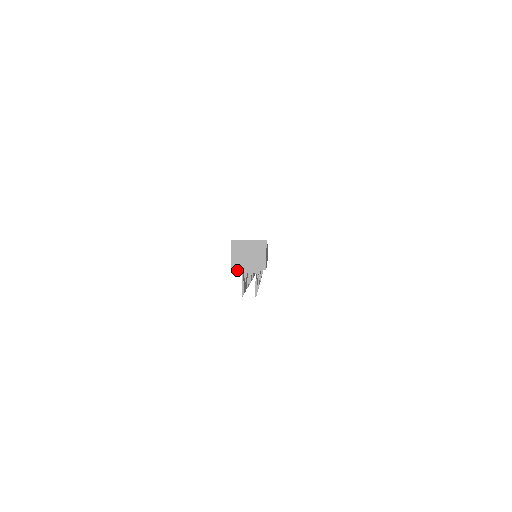
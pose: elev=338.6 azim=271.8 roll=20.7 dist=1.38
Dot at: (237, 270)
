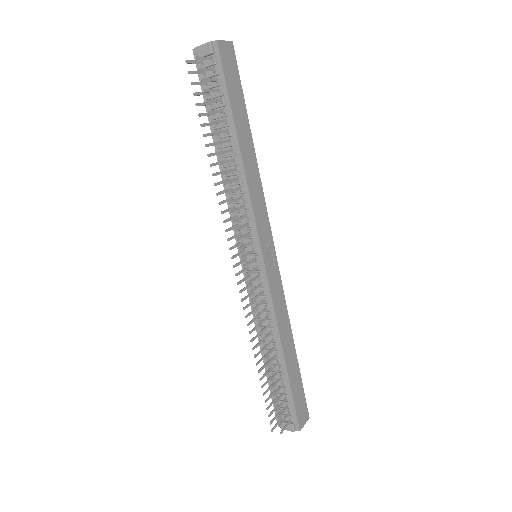
Dot at: (196, 48)
